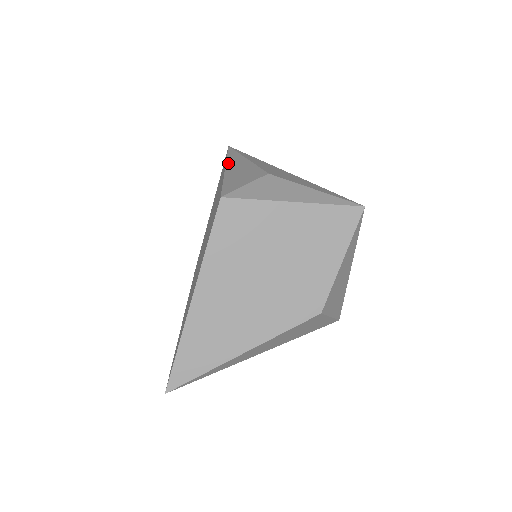
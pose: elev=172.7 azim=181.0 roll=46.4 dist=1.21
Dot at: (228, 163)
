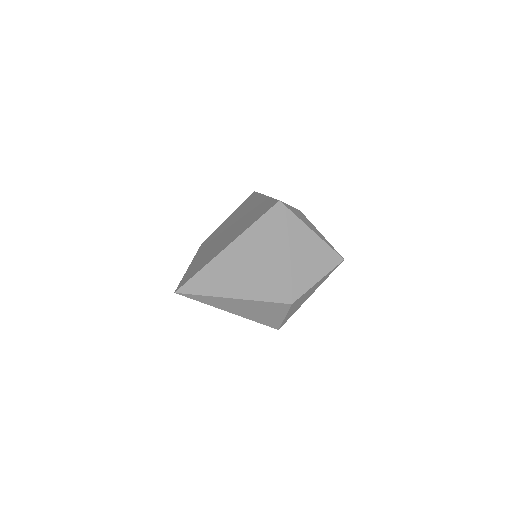
Dot at: occluded
